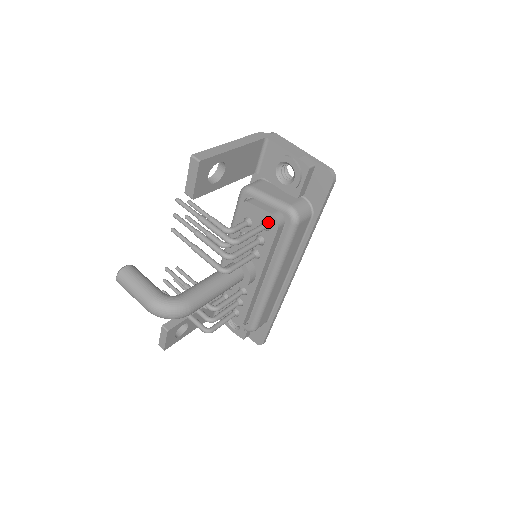
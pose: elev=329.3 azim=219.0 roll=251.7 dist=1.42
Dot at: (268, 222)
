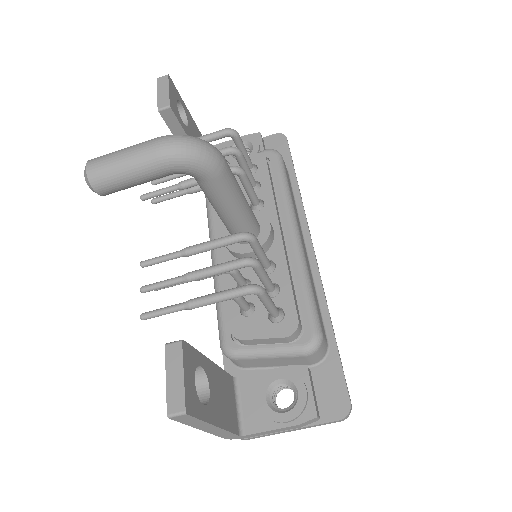
Dot at: (252, 163)
